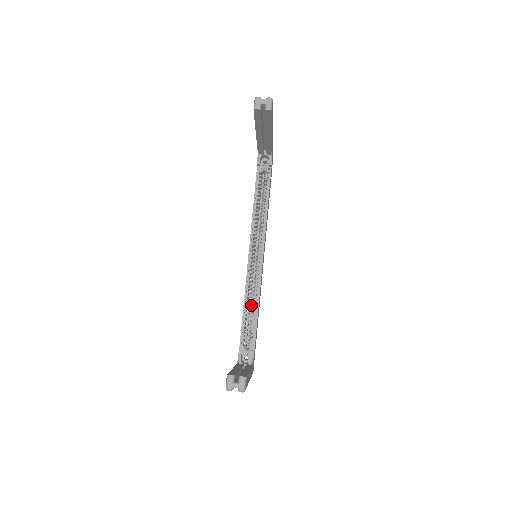
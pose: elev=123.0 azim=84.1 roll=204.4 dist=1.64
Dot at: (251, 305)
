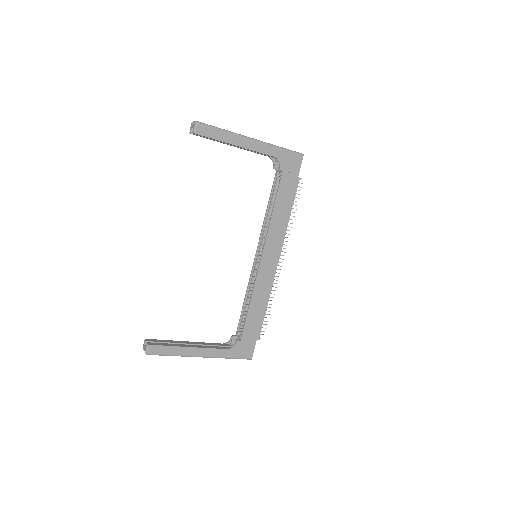
Dot at: occluded
